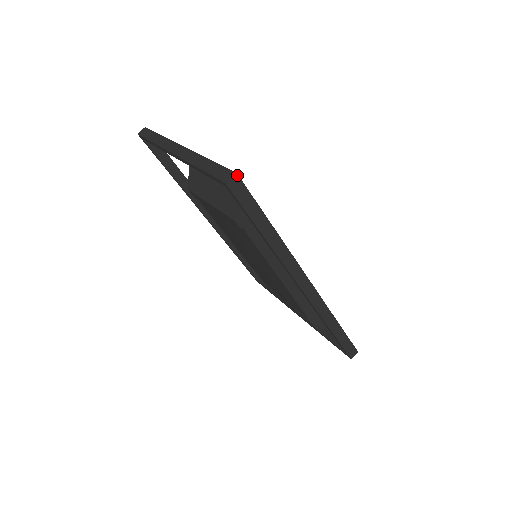
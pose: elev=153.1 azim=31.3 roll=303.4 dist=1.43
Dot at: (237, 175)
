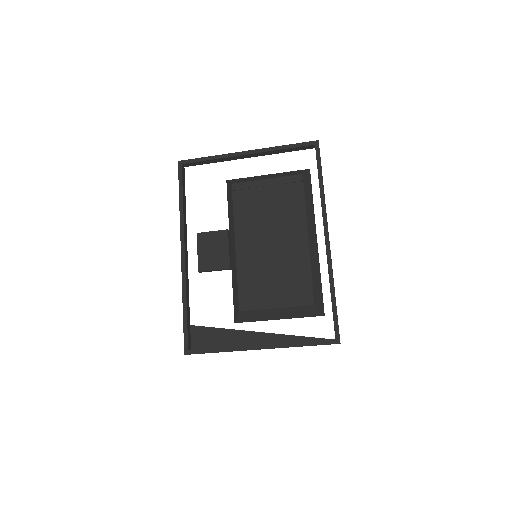
Dot at: occluded
